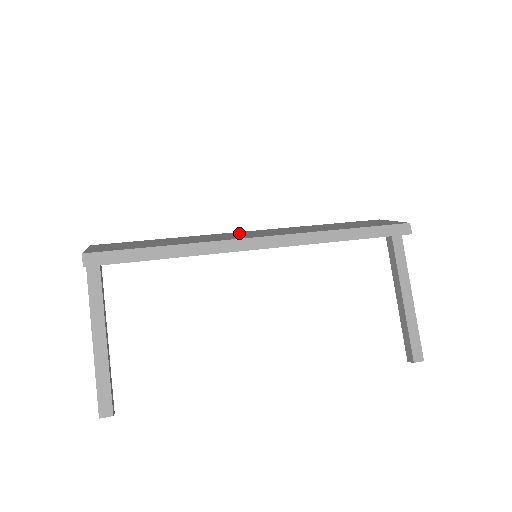
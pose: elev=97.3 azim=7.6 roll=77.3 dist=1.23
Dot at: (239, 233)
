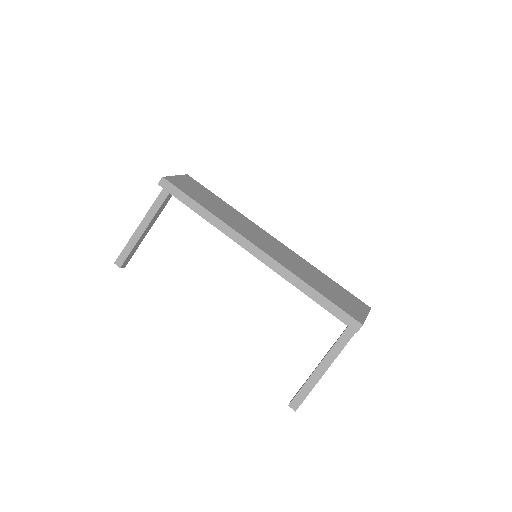
Dot at: (264, 235)
